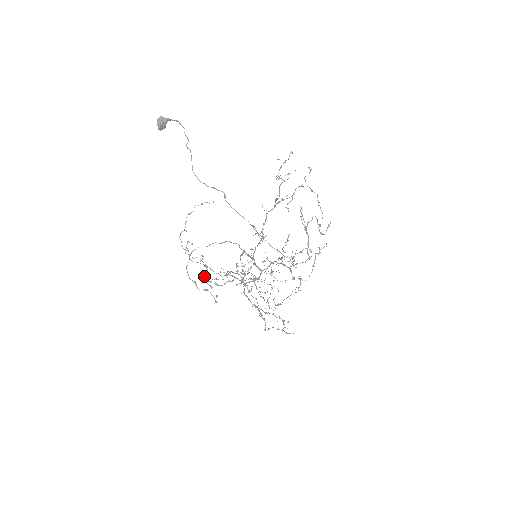
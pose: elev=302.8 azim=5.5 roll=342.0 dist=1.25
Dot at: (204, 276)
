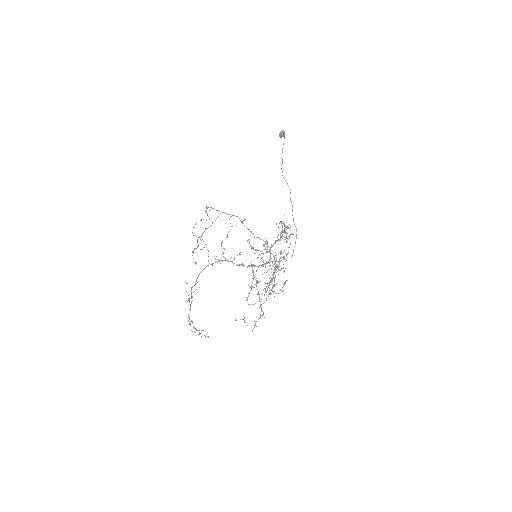
Dot at: (222, 241)
